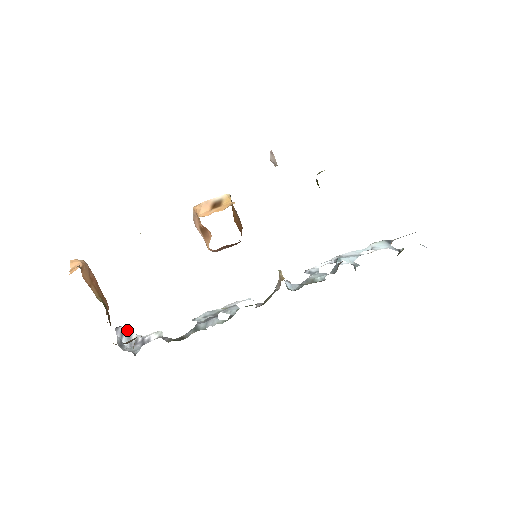
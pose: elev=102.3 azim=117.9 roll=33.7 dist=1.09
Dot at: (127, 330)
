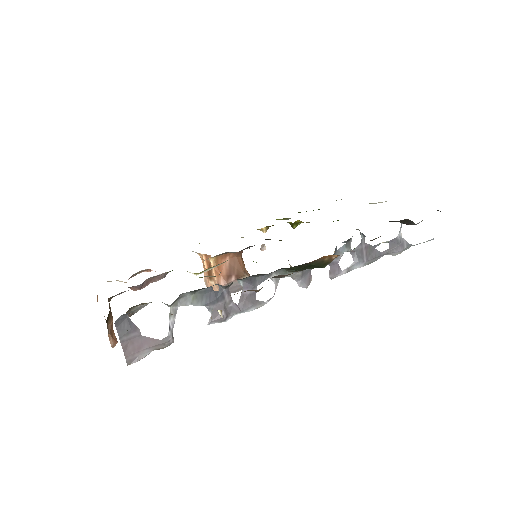
Dot at: occluded
